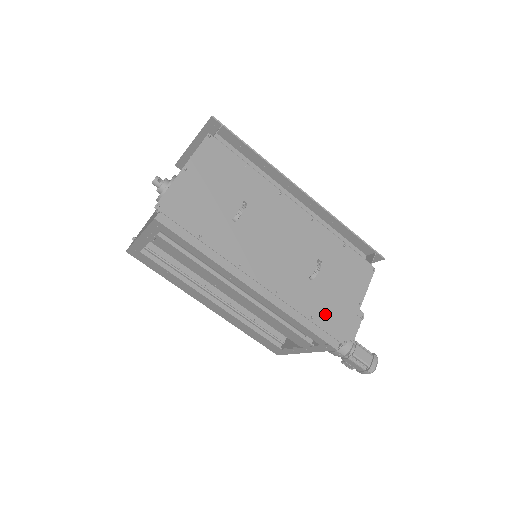
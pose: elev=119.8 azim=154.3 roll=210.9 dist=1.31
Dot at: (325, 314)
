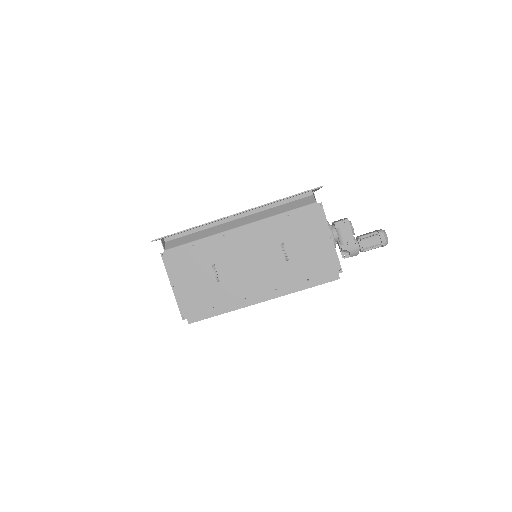
Dot at: (314, 269)
